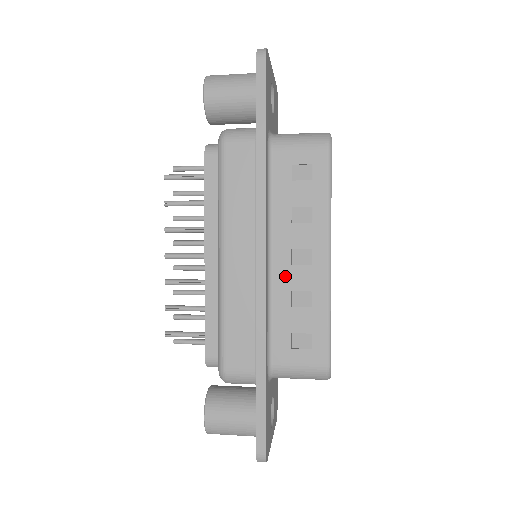
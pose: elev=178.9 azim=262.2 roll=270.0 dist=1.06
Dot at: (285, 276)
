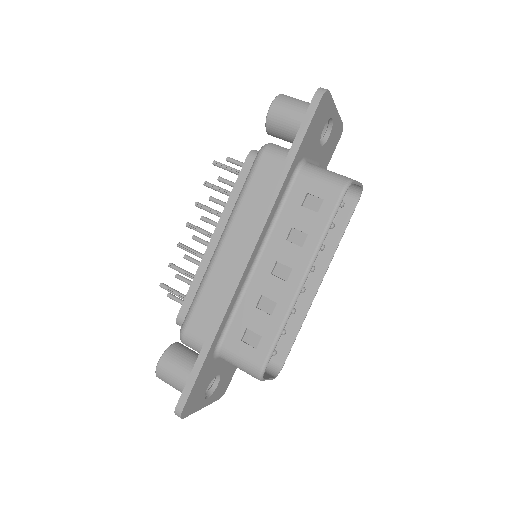
Dot at: (262, 280)
